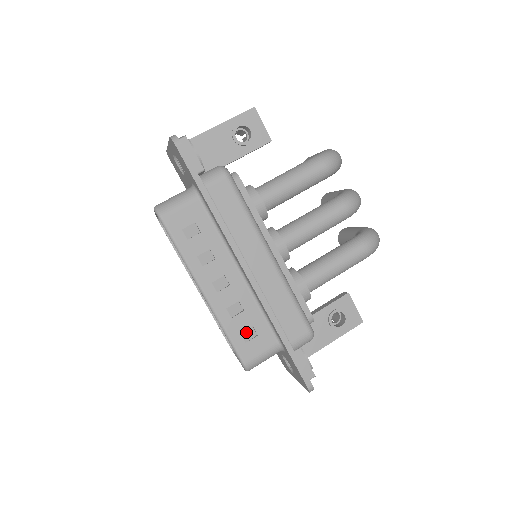
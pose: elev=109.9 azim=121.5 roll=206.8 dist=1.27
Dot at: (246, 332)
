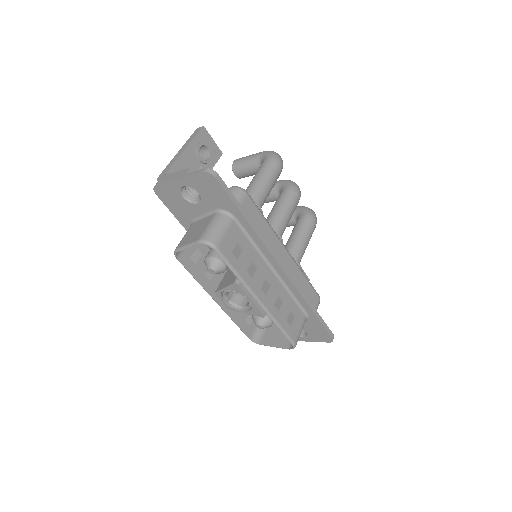
Dot at: (288, 318)
